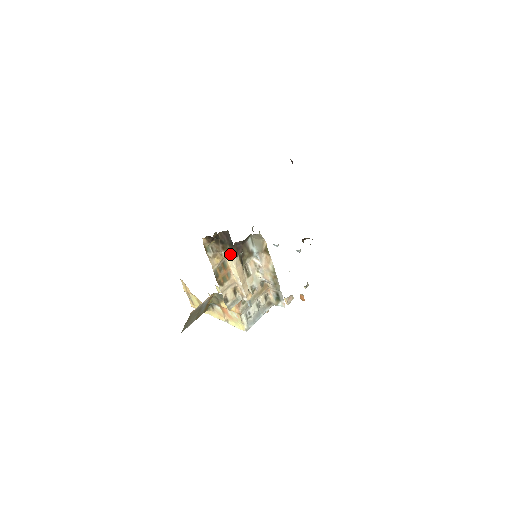
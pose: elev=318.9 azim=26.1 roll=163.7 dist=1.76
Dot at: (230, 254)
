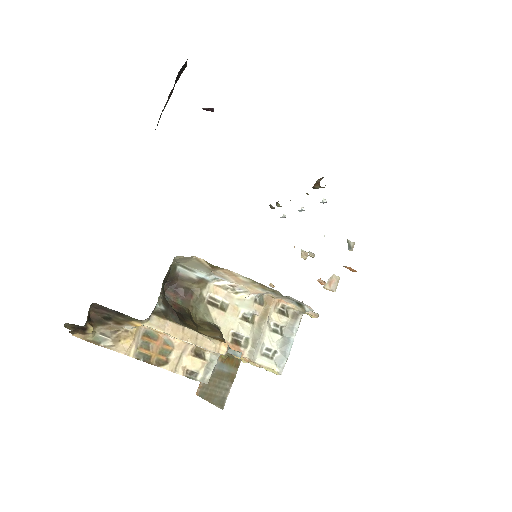
Dot at: (135, 323)
